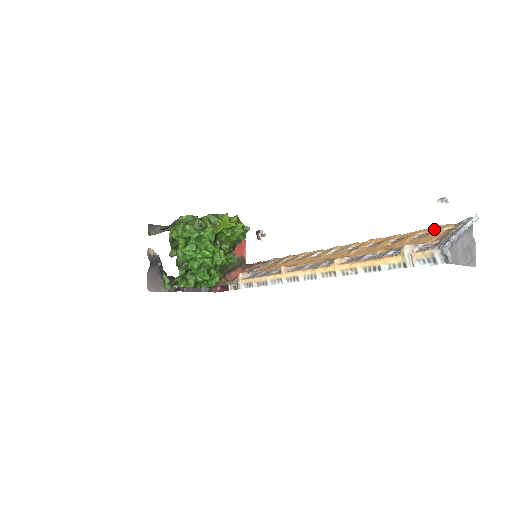
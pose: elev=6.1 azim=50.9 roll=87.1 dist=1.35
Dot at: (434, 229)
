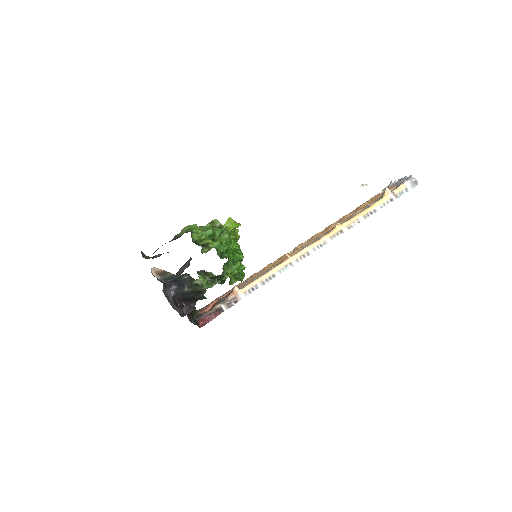
Dot at: (371, 199)
